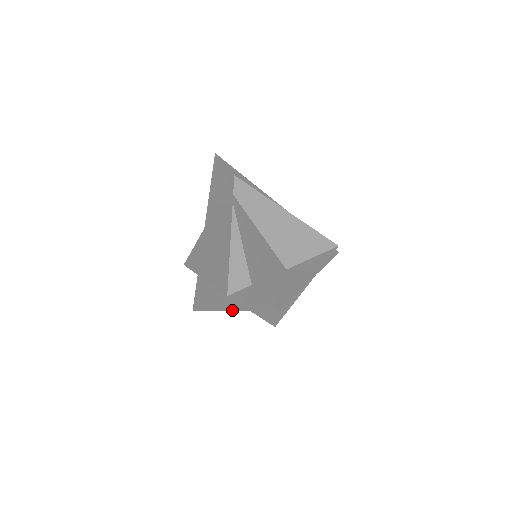
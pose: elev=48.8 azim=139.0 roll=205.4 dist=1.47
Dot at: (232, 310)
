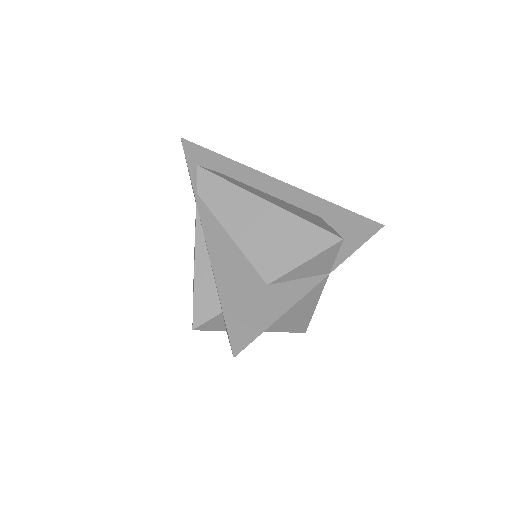
Dot at: (226, 331)
